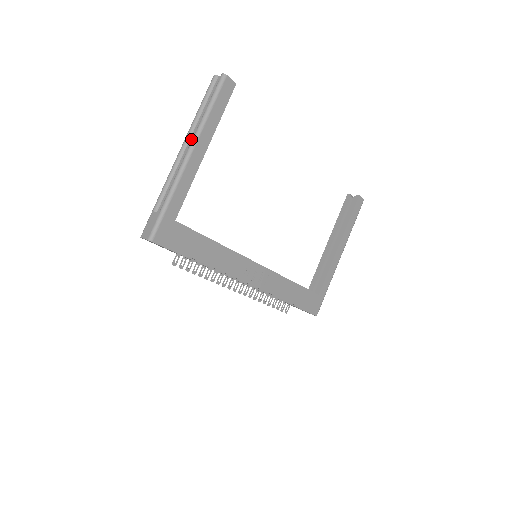
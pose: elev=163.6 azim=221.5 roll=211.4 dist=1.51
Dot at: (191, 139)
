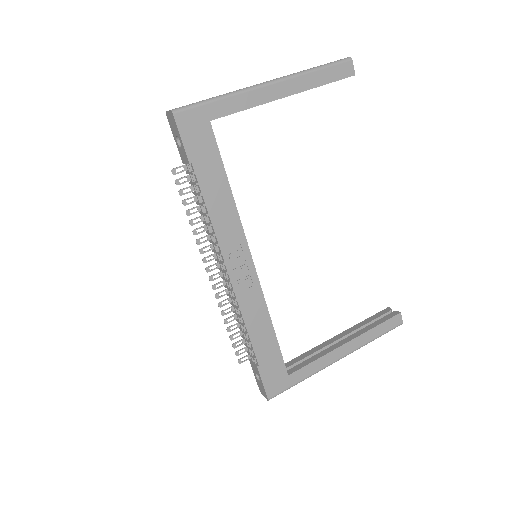
Dot at: occluded
